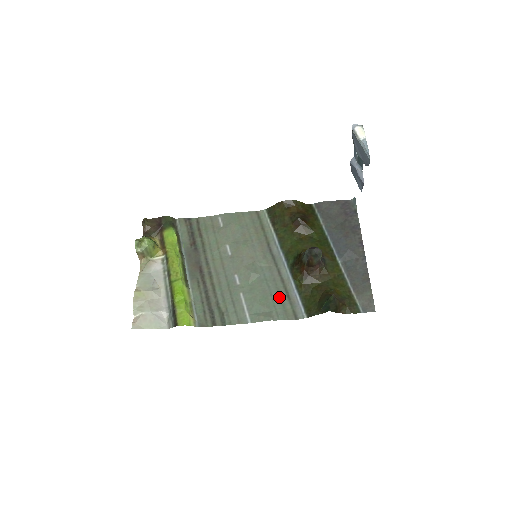
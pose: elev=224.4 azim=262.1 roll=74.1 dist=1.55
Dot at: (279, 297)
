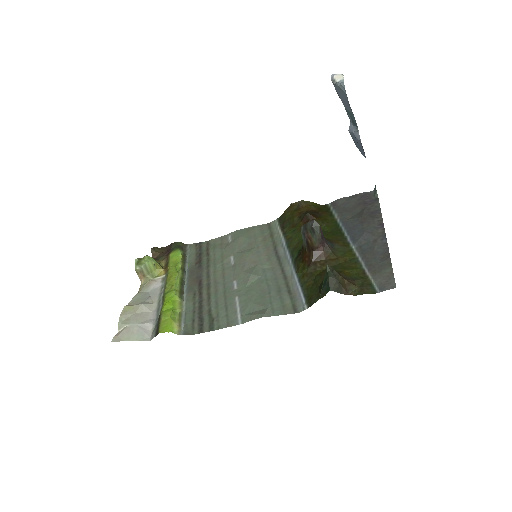
Dot at: (278, 293)
